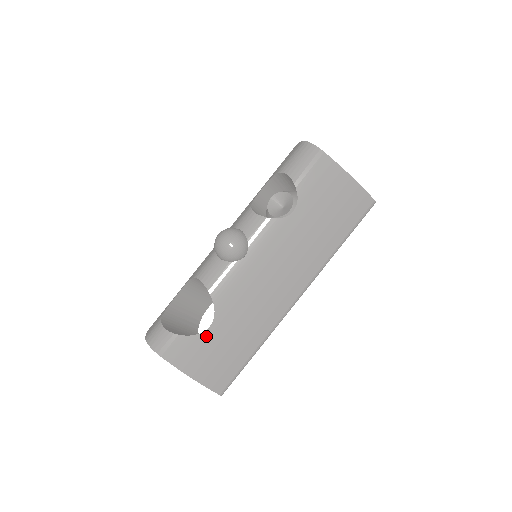
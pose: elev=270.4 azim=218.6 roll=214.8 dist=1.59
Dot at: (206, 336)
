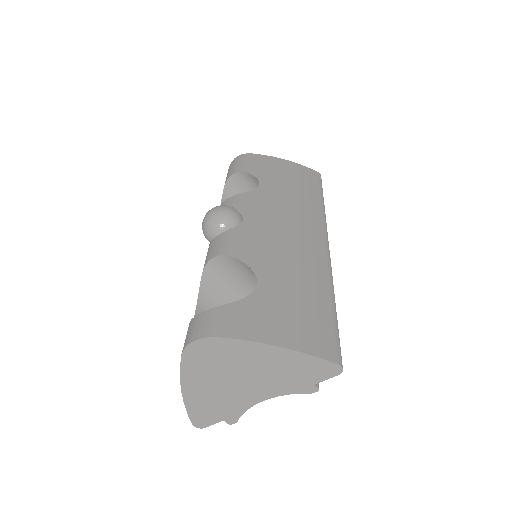
Dot at: (261, 294)
